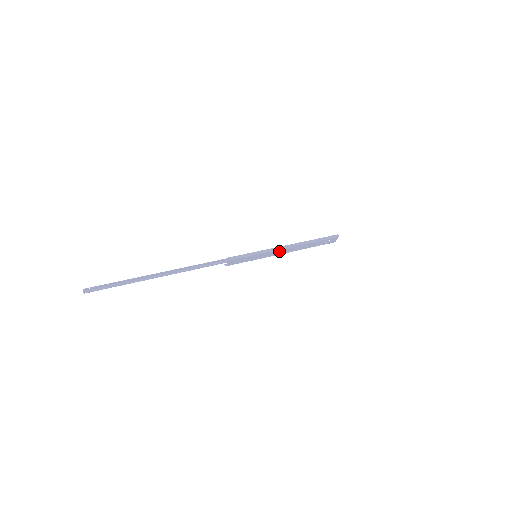
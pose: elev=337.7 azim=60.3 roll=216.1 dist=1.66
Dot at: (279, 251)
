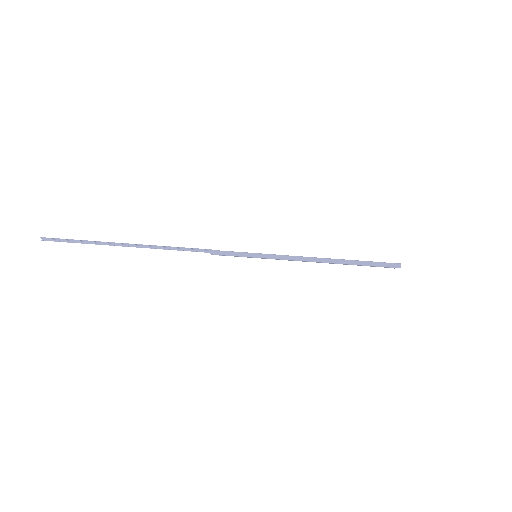
Dot at: (292, 260)
